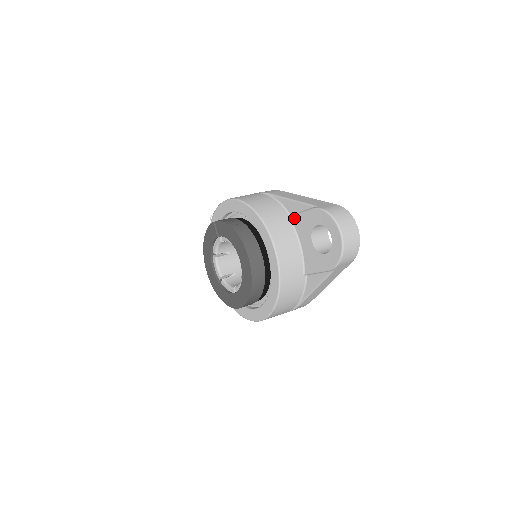
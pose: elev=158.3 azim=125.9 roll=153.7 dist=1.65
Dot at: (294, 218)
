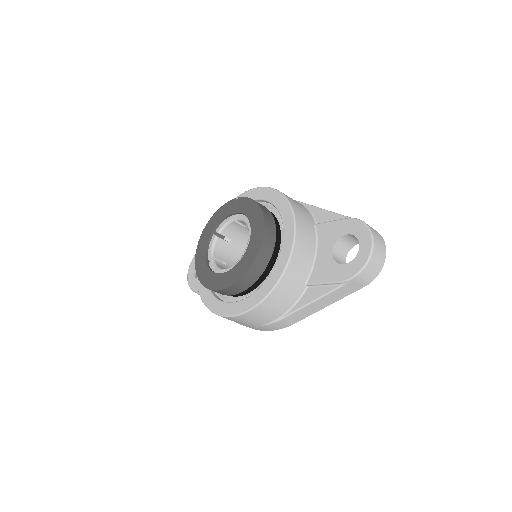
Dot at: (321, 225)
